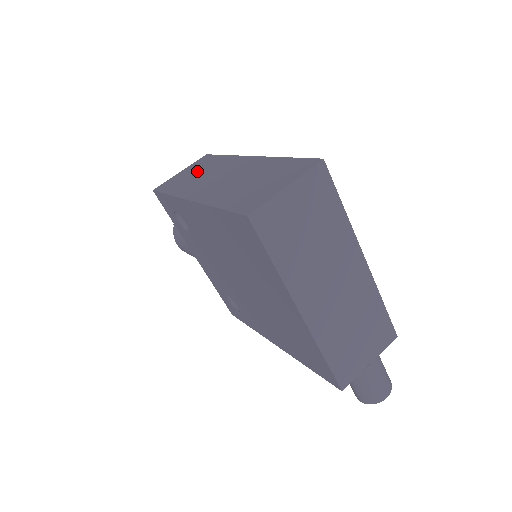
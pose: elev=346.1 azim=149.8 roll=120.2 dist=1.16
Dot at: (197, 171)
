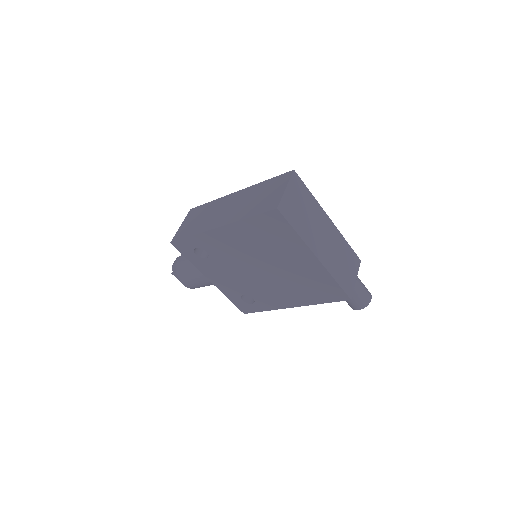
Dot at: (198, 217)
